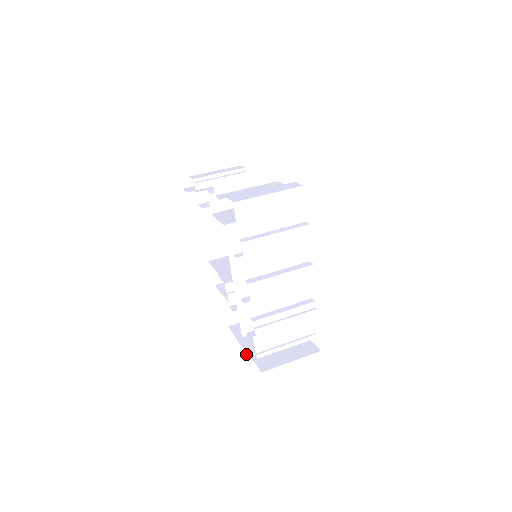
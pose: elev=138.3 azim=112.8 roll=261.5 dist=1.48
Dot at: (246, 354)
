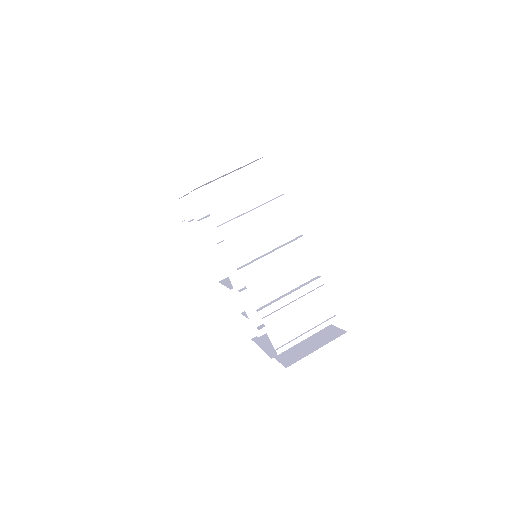
Dot at: occluded
